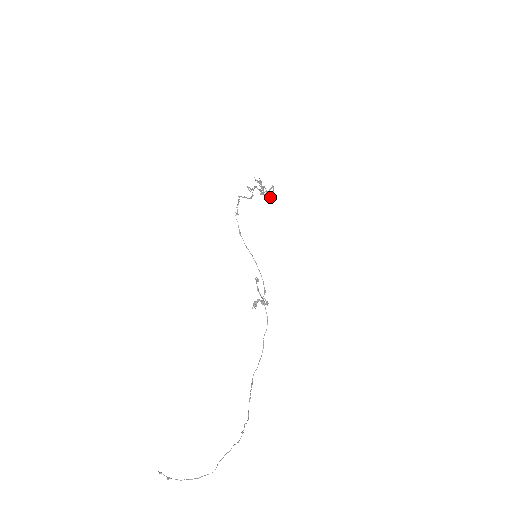
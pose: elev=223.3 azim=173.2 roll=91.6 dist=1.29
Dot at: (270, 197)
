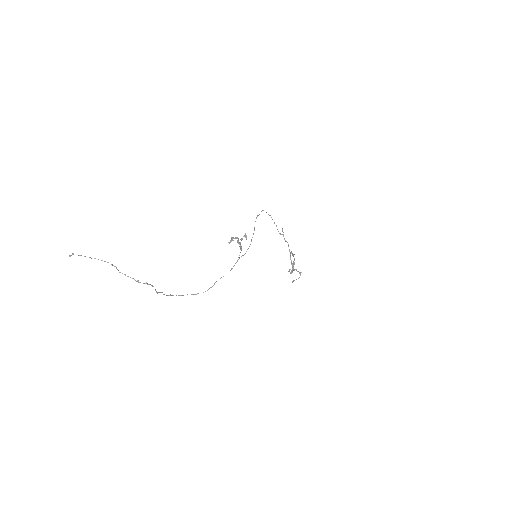
Dot at: occluded
